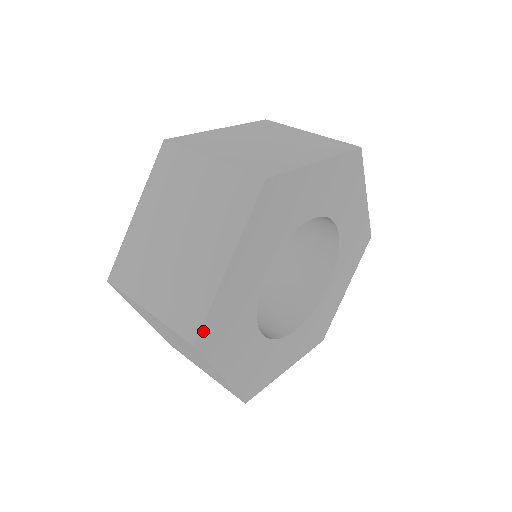
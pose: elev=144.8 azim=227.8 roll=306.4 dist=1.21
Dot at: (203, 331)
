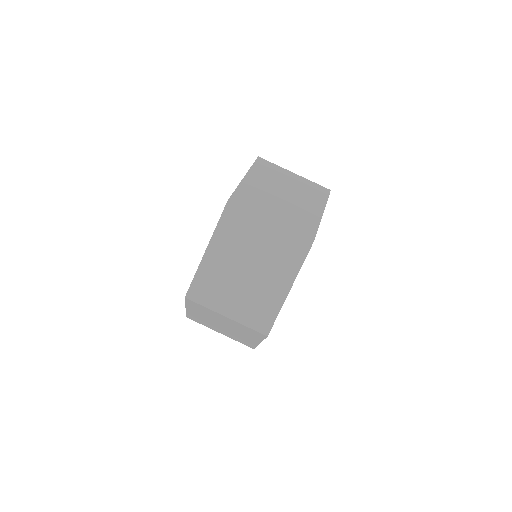
Dot at: occluded
